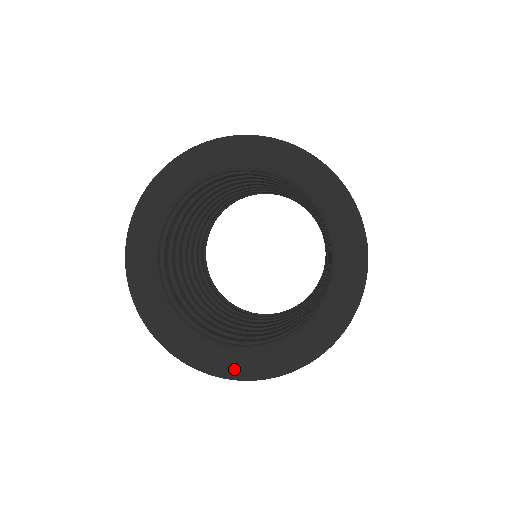
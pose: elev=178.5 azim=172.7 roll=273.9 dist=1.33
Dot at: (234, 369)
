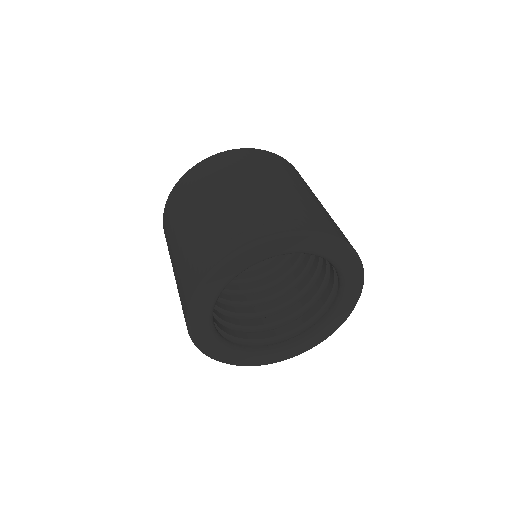
Dot at: (327, 334)
